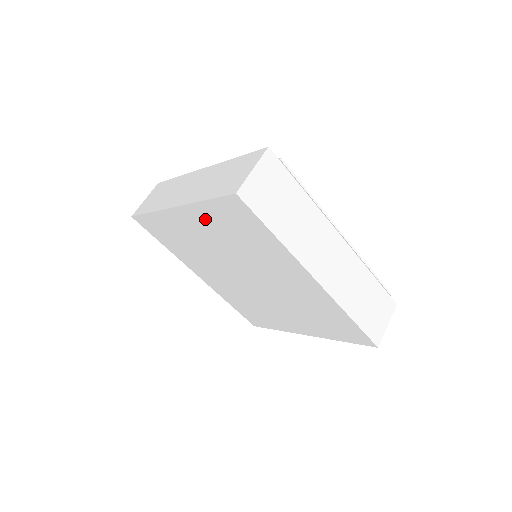
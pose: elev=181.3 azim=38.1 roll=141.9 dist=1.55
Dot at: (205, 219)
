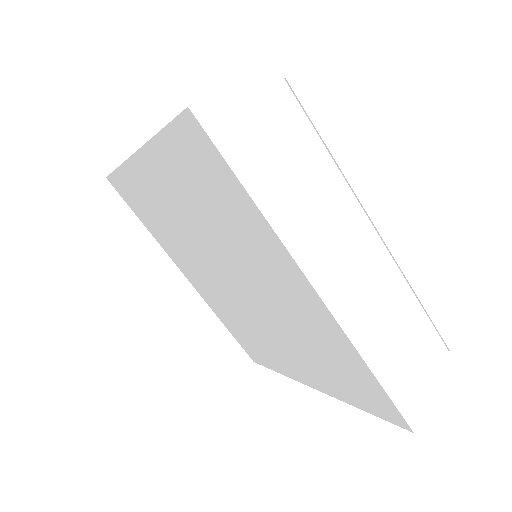
Dot at: (168, 172)
